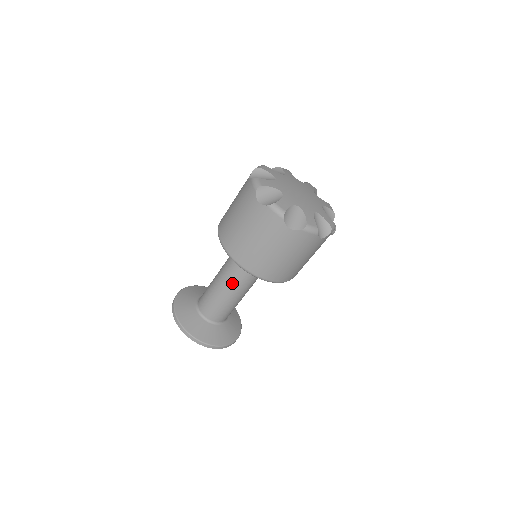
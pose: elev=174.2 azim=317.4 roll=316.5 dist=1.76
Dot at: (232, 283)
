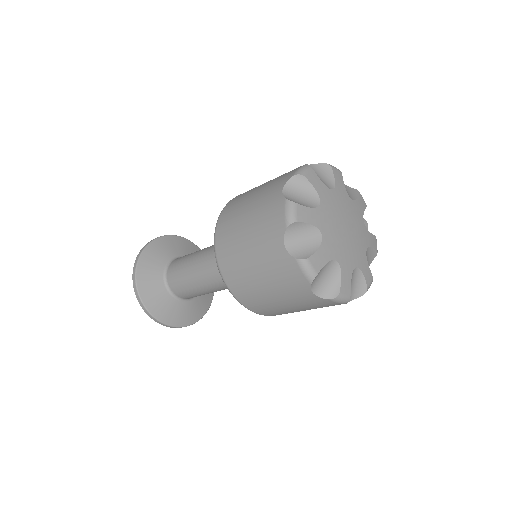
Dot at: (215, 280)
